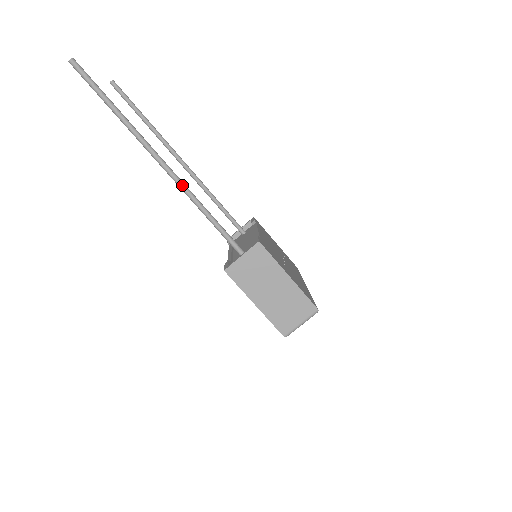
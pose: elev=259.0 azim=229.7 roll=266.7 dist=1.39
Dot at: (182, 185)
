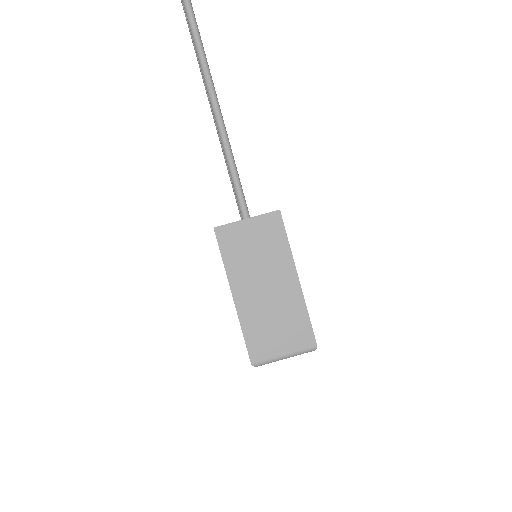
Dot at: (213, 95)
